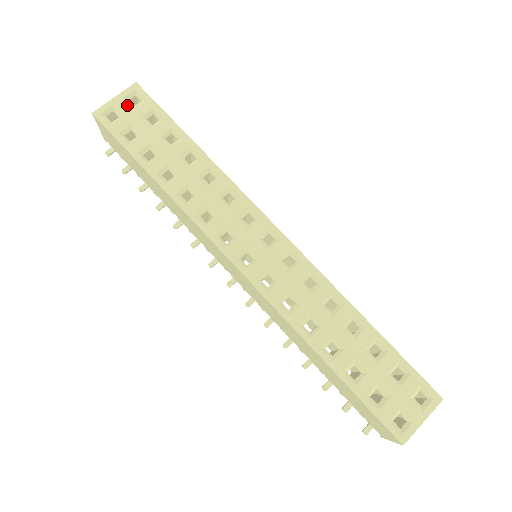
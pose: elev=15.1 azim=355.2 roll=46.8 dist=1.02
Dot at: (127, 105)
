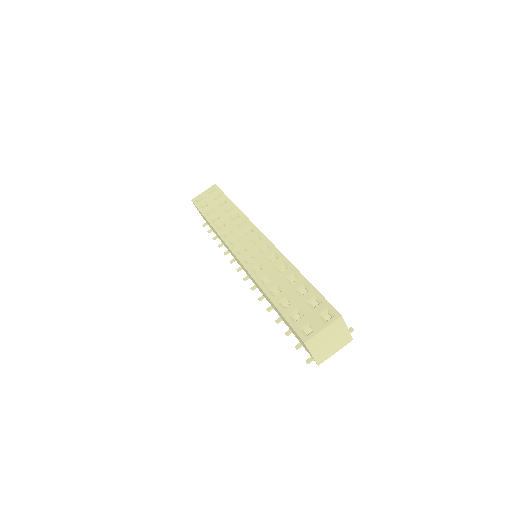
Dot at: (208, 194)
